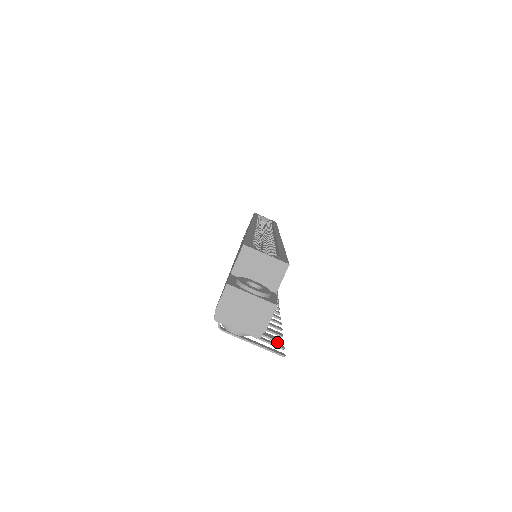
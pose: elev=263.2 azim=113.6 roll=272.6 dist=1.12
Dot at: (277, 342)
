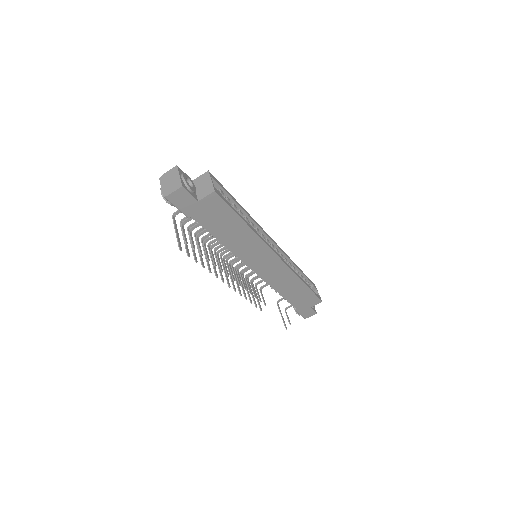
Dot at: (184, 239)
